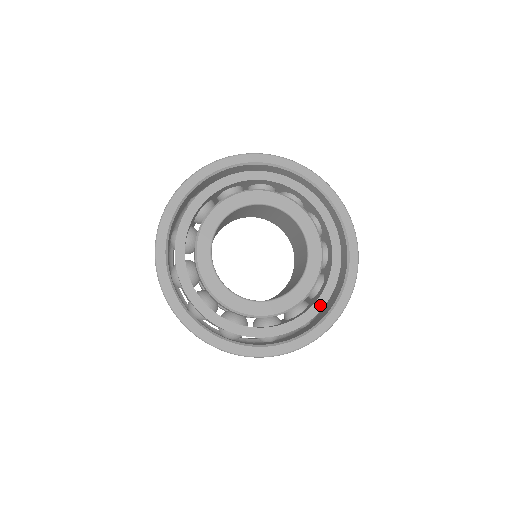
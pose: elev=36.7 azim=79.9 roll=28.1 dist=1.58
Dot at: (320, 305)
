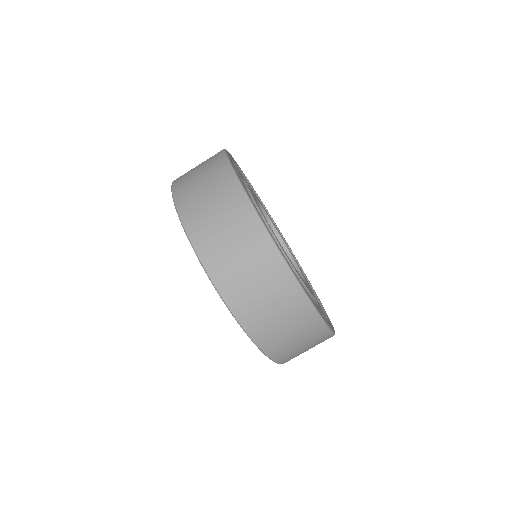
Dot at: (316, 306)
